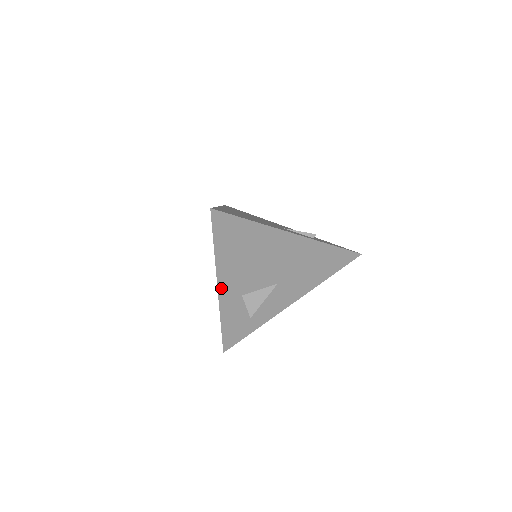
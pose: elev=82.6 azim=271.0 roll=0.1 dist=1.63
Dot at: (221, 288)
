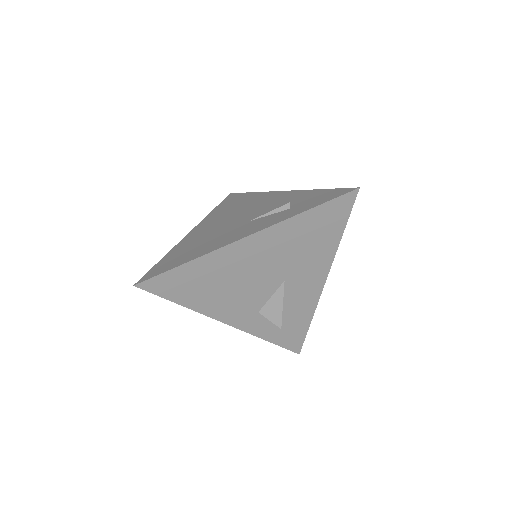
Dot at: (229, 321)
